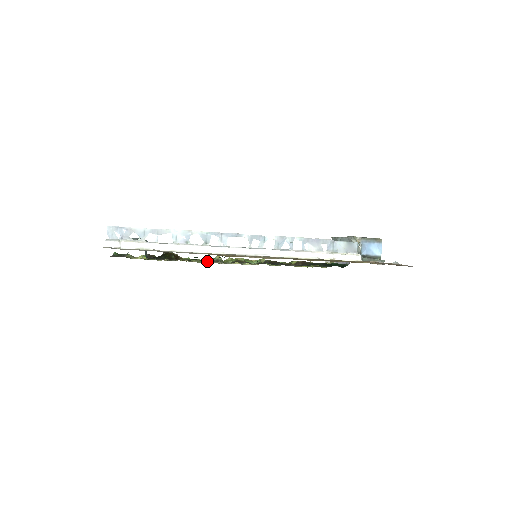
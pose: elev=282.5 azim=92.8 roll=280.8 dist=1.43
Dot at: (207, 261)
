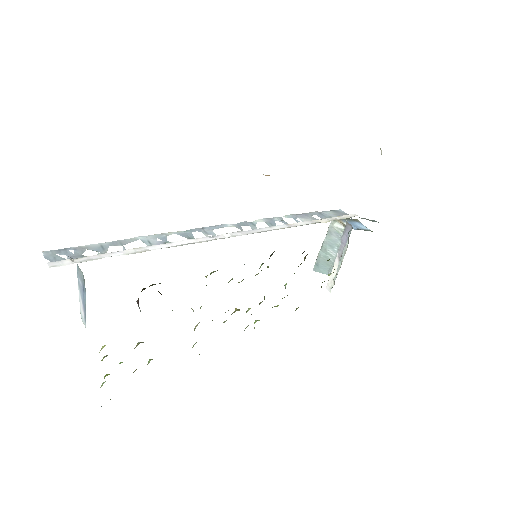
Dot at: occluded
